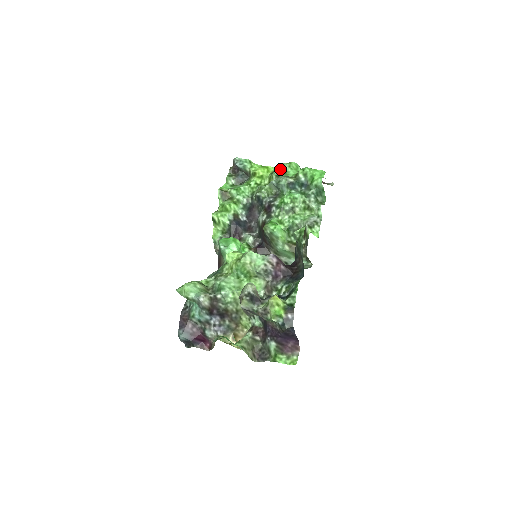
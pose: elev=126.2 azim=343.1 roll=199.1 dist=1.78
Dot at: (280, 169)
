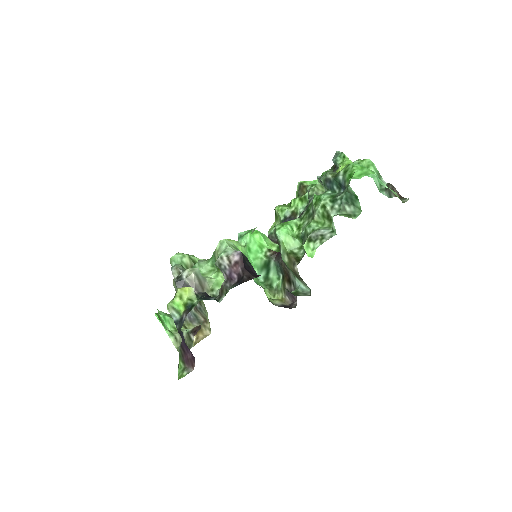
Dot at: occluded
